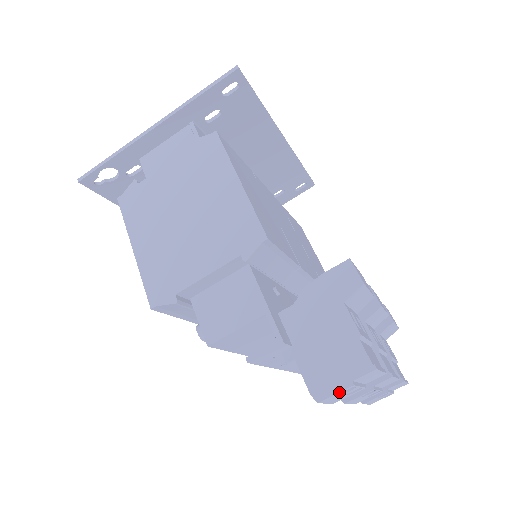
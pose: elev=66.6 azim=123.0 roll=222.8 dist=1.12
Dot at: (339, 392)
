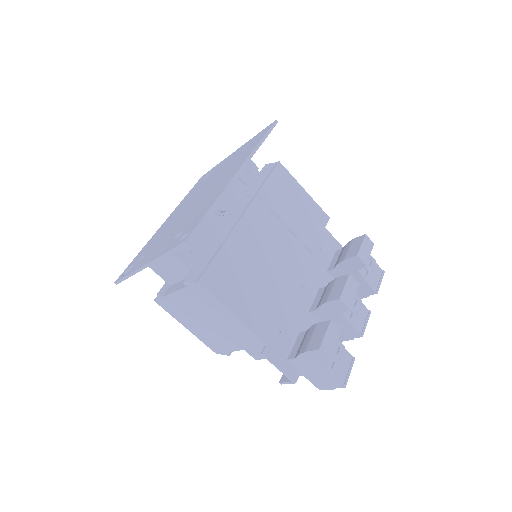
Dot at: (330, 389)
